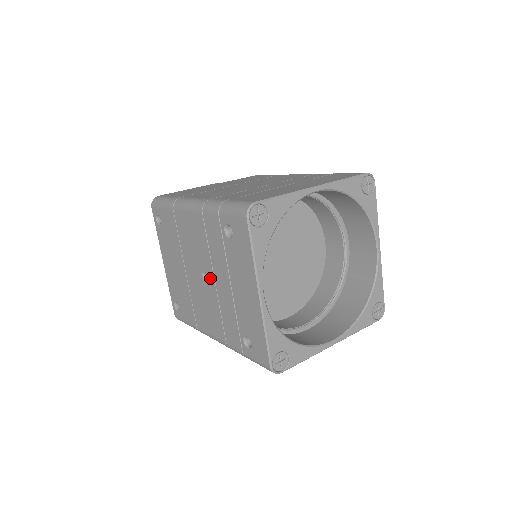
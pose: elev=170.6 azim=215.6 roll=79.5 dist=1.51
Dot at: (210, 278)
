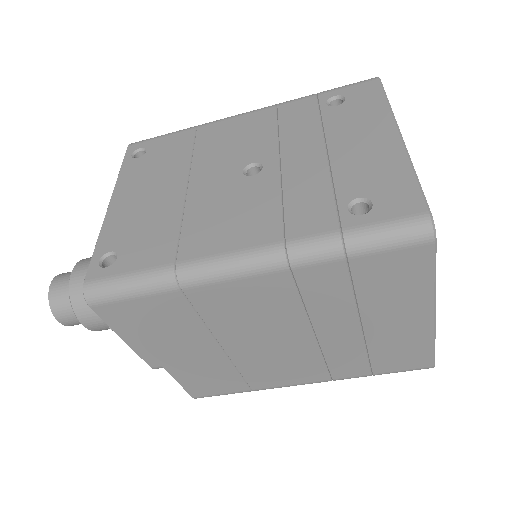
Dot at: (267, 164)
